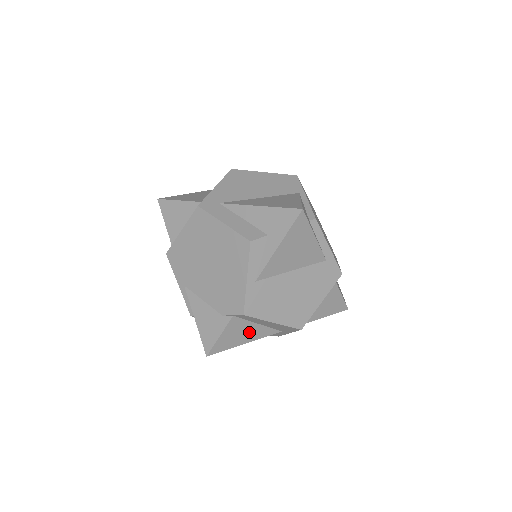
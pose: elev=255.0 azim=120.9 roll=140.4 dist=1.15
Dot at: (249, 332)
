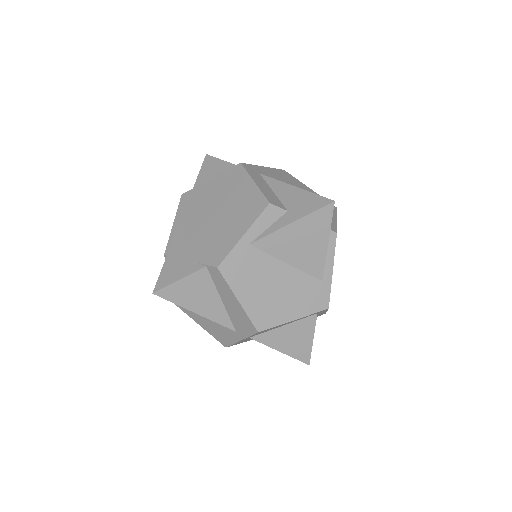
Dot at: (207, 302)
